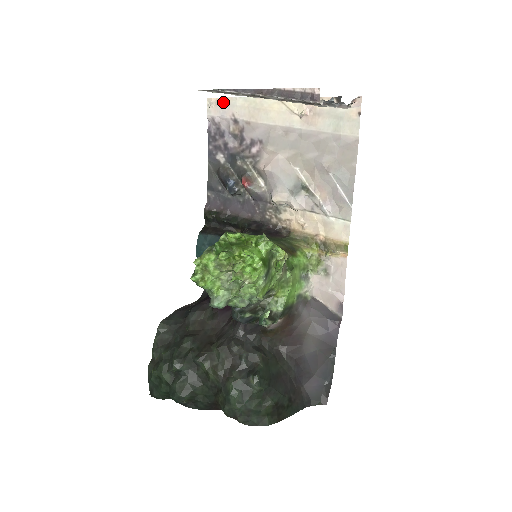
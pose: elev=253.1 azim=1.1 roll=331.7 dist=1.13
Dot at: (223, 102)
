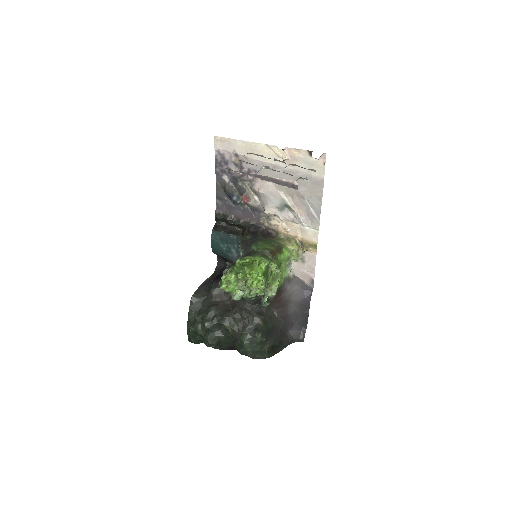
Dot at: (226, 141)
